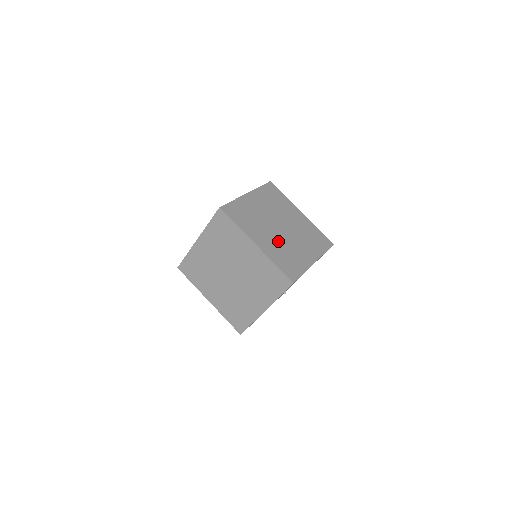
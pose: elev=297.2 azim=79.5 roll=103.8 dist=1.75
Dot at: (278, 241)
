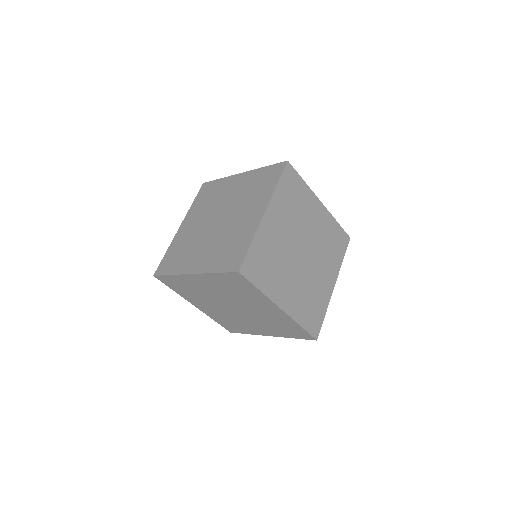
Dot at: (301, 282)
